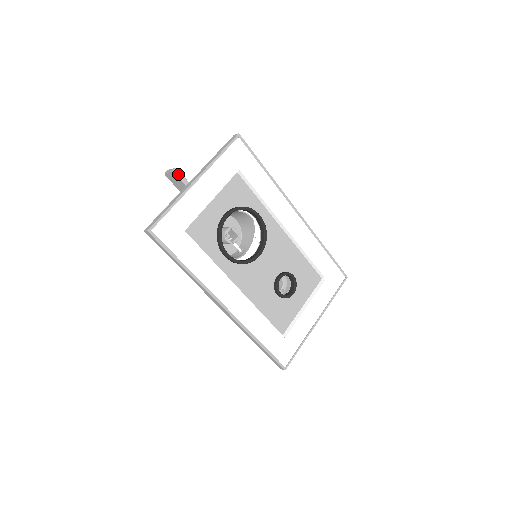
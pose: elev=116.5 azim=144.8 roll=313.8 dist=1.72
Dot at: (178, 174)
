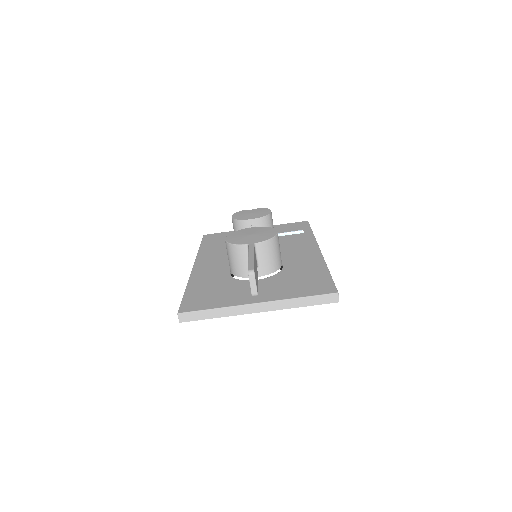
Dot at: occluded
